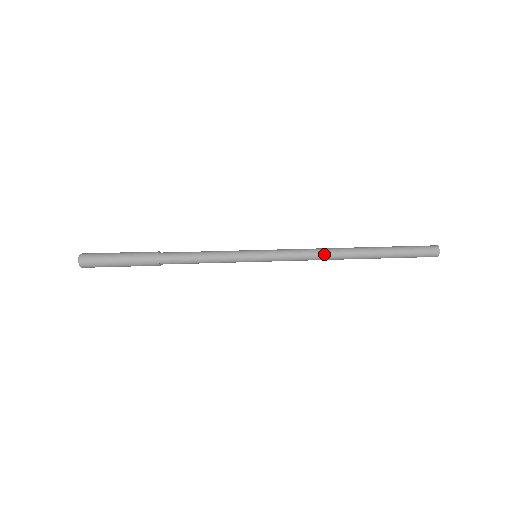
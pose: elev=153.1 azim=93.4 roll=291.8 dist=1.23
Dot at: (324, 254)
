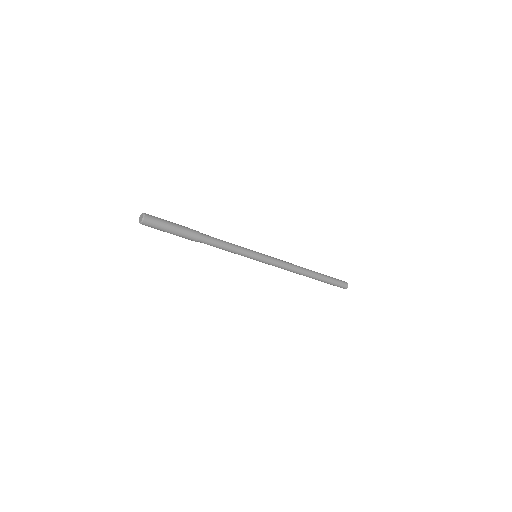
Dot at: (293, 264)
